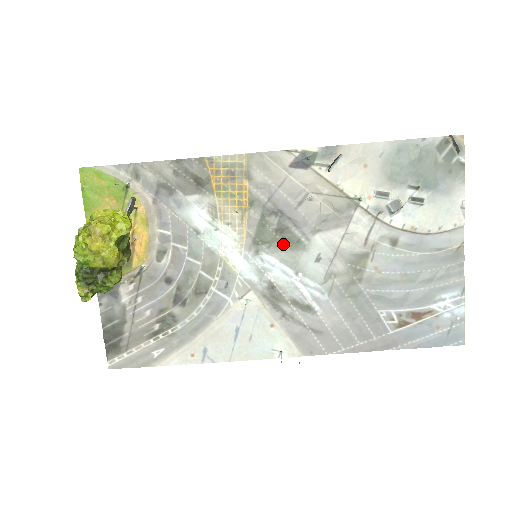
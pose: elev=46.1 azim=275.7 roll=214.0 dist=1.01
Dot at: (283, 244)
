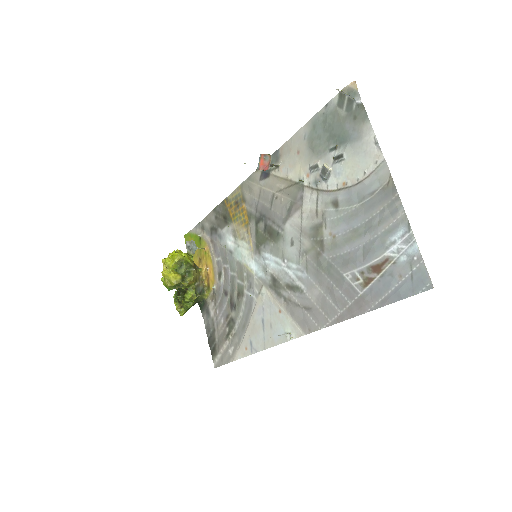
Dot at: (271, 240)
